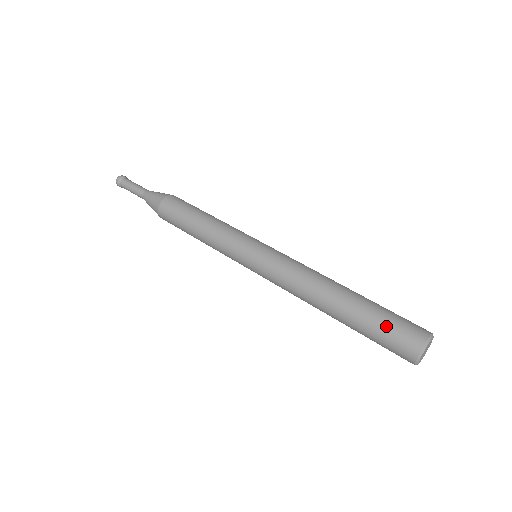
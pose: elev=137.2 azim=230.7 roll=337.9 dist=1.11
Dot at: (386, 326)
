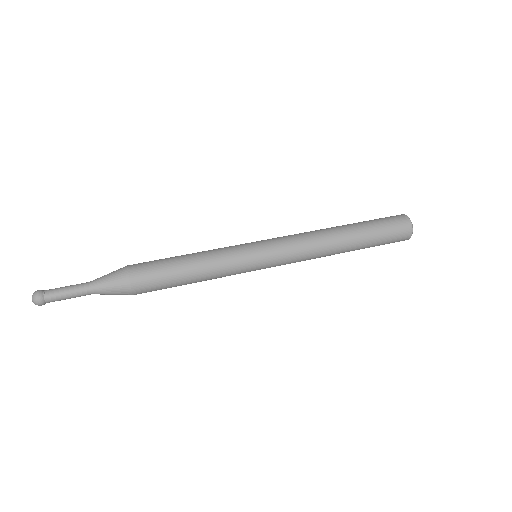
Dot at: (387, 235)
